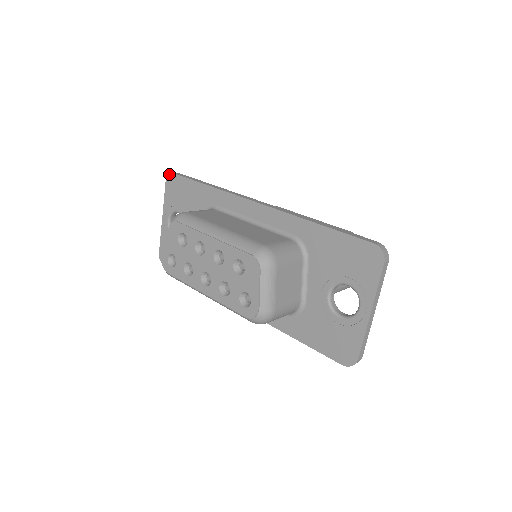
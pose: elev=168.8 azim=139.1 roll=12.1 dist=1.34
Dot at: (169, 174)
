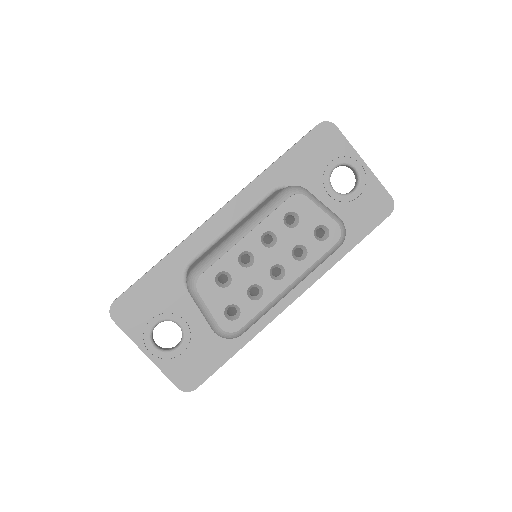
Dot at: occluded
